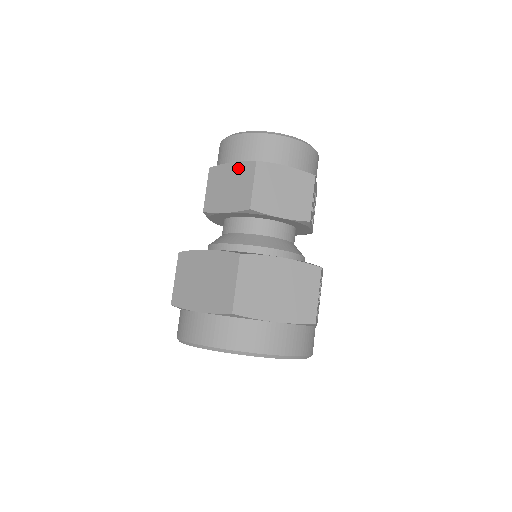
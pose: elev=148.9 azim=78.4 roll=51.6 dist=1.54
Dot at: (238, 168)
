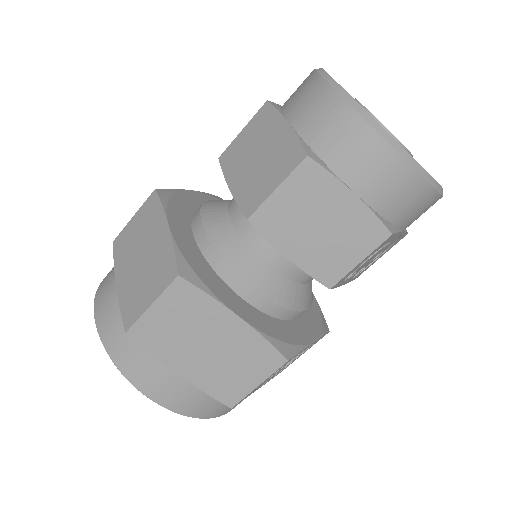
Dot at: (285, 141)
